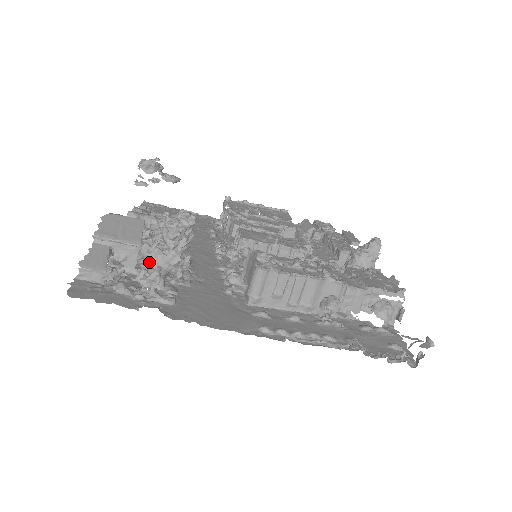
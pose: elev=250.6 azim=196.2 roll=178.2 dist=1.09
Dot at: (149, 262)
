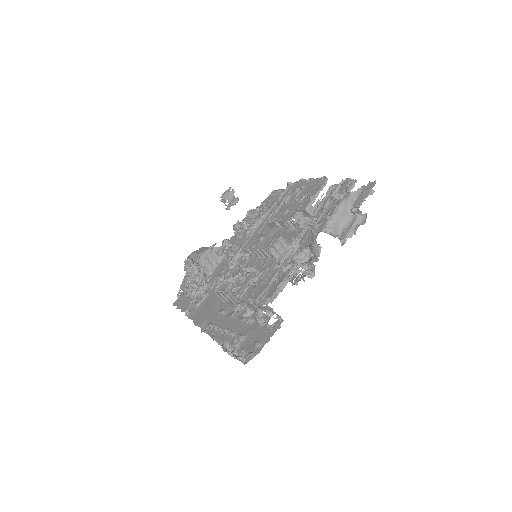
Dot at: occluded
